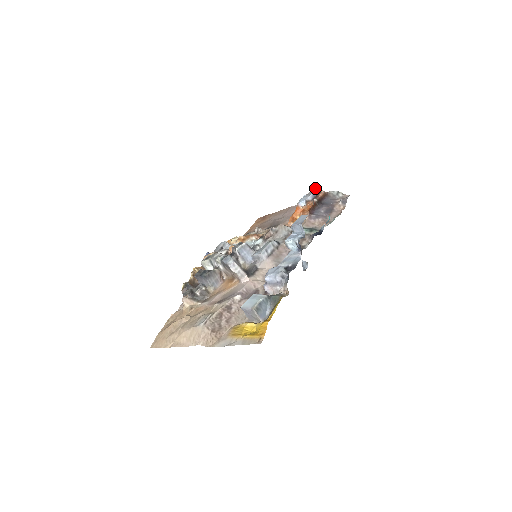
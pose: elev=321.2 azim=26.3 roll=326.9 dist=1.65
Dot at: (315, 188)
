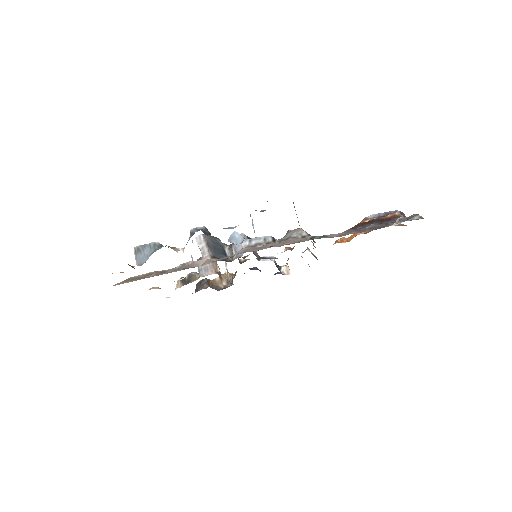
Dot at: occluded
